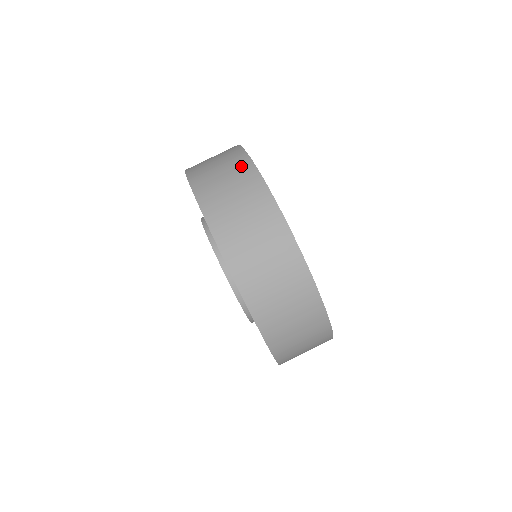
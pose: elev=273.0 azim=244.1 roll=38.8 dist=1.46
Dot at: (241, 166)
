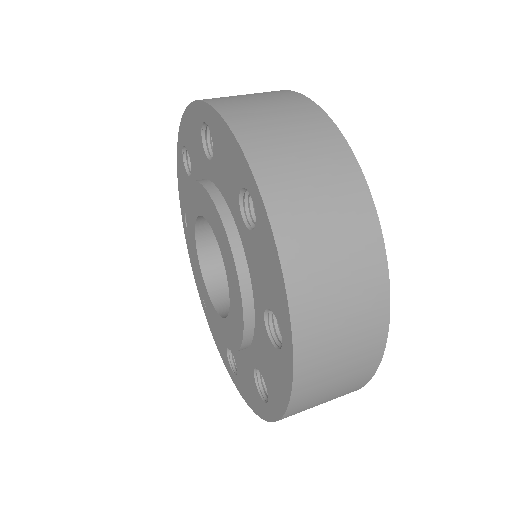
Dot at: (272, 91)
